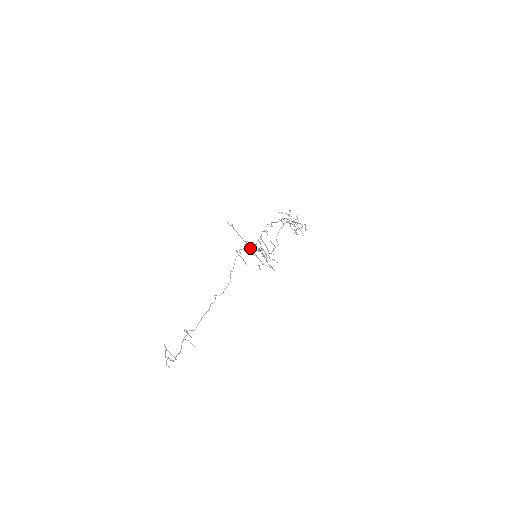
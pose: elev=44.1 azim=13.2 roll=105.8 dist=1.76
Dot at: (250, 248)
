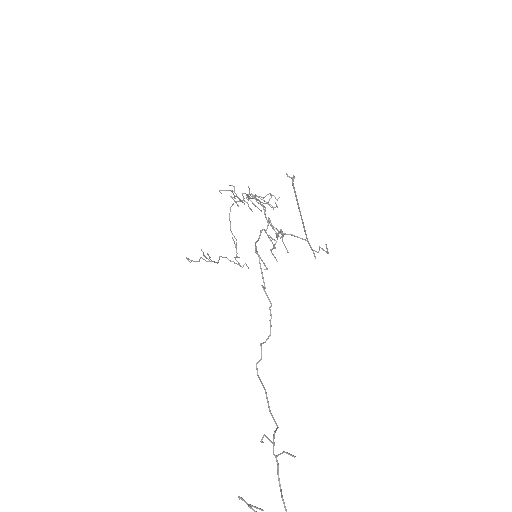
Dot at: (303, 223)
